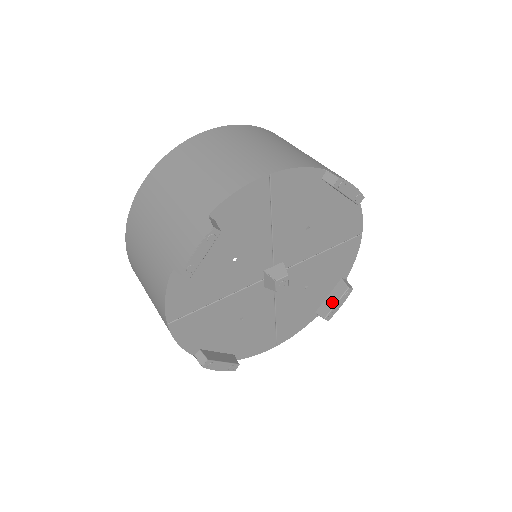
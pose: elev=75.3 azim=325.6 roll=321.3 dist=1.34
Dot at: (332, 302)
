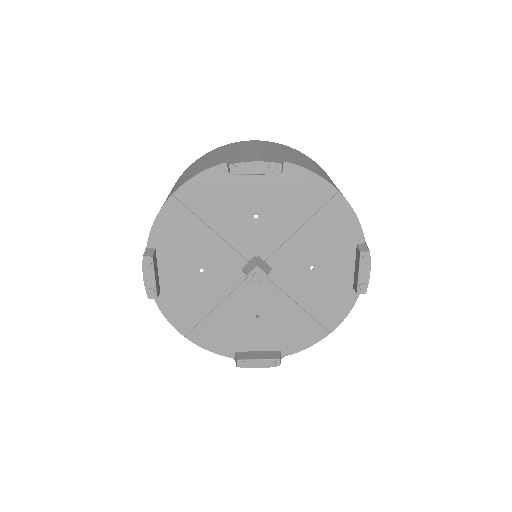
Dot at: (256, 356)
